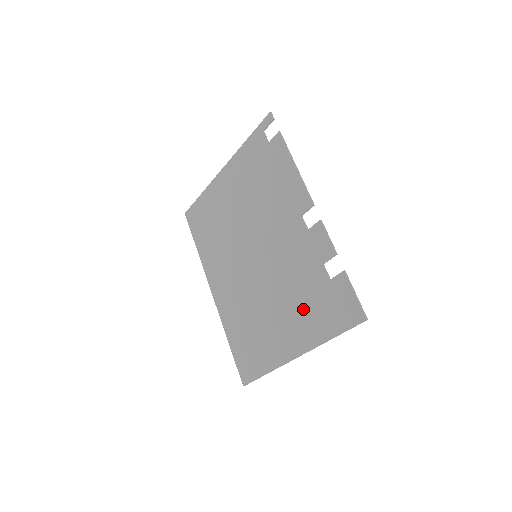
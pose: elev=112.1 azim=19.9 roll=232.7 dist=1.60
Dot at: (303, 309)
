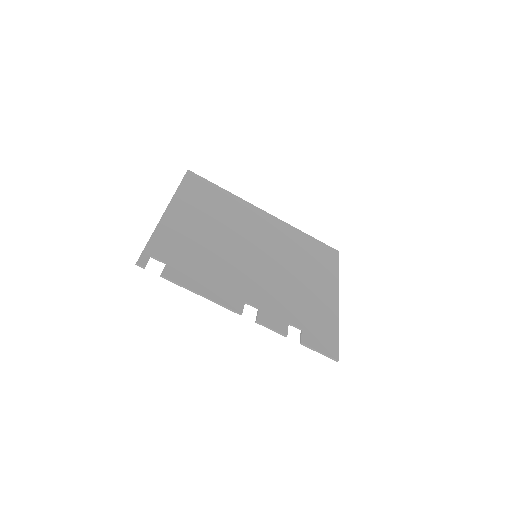
Dot at: (310, 306)
